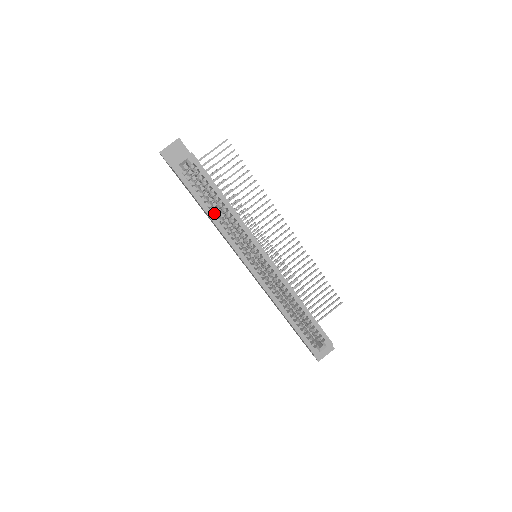
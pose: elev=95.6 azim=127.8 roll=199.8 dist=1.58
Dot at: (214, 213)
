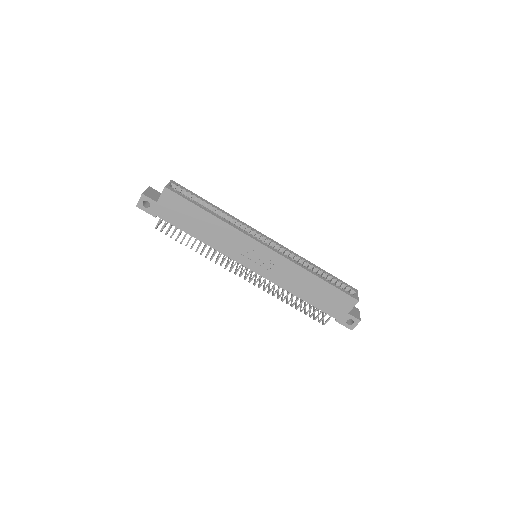
Dot at: (214, 213)
